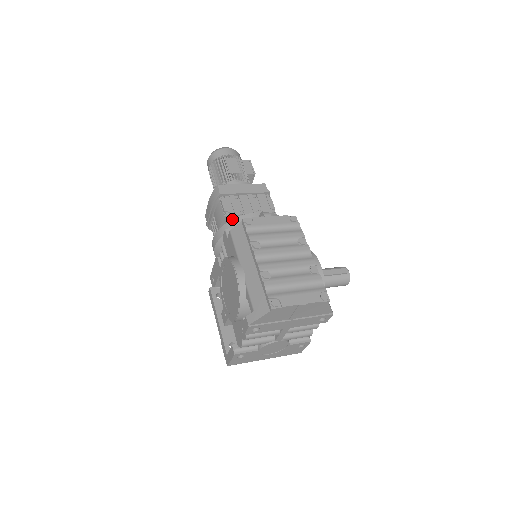
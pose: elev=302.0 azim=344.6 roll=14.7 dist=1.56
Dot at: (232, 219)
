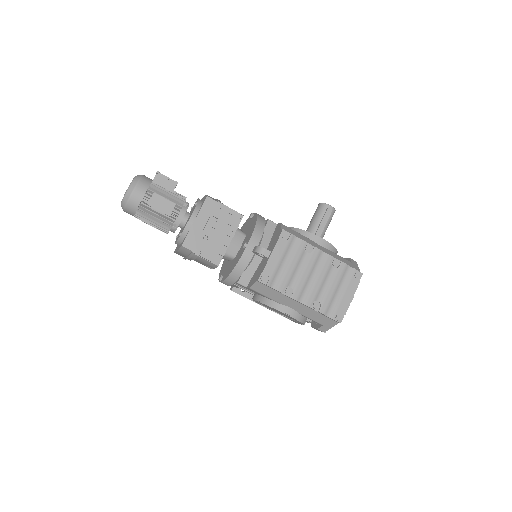
Dot at: (232, 270)
